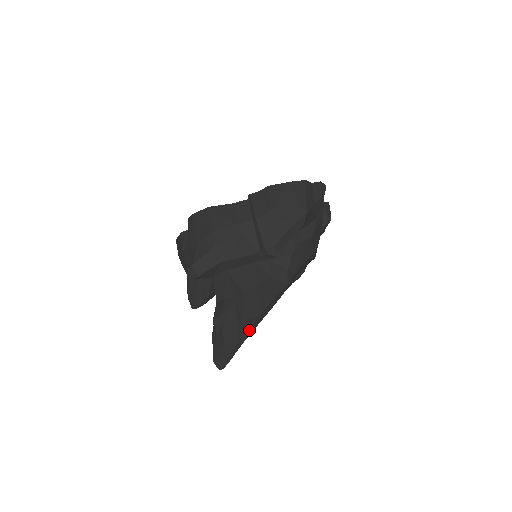
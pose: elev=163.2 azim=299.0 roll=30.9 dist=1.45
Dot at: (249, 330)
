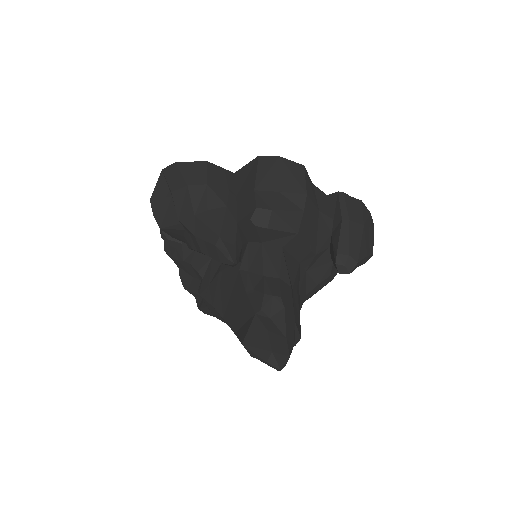
Dot at: (298, 338)
